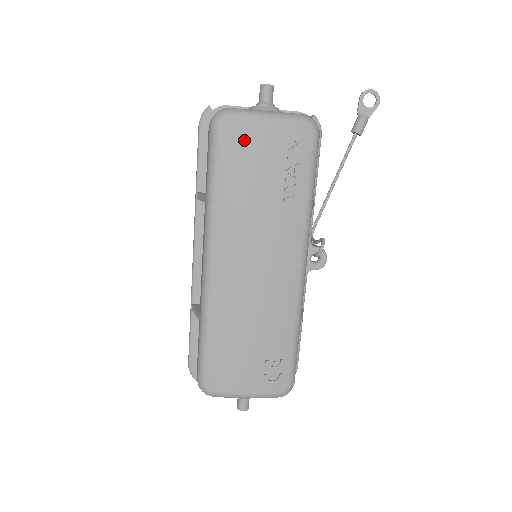
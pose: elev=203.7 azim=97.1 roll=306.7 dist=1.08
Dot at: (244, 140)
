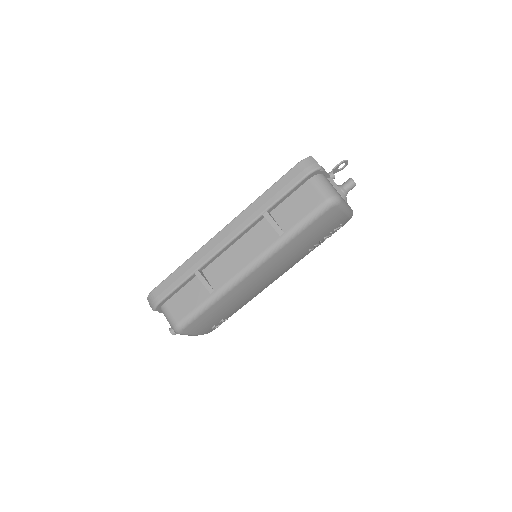
Dot at: (331, 219)
